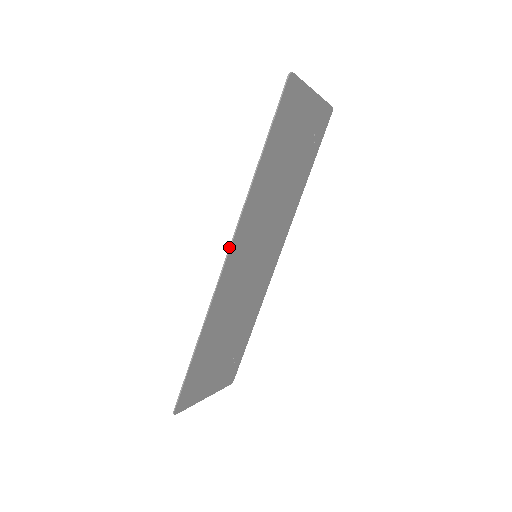
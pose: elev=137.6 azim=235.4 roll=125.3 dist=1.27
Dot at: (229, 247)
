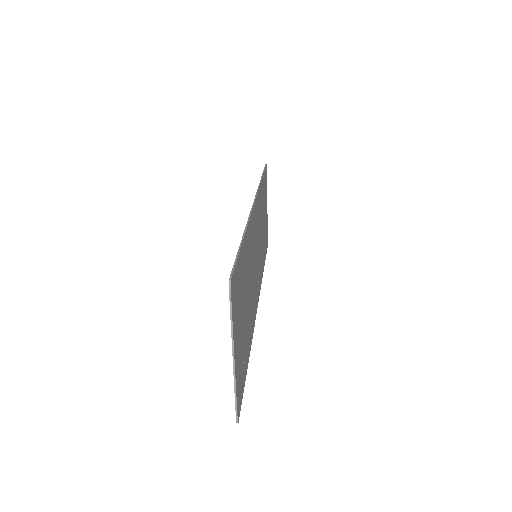
Dot at: (255, 197)
